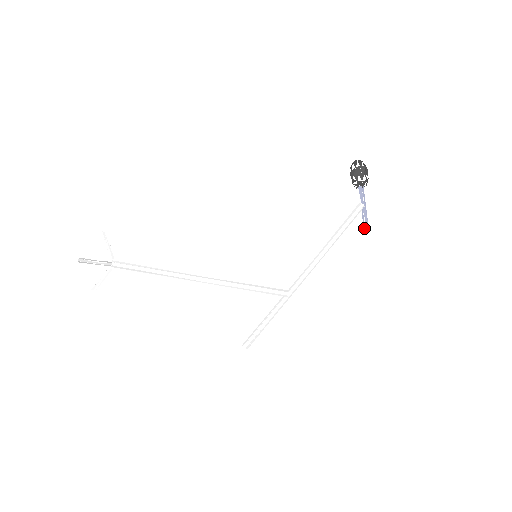
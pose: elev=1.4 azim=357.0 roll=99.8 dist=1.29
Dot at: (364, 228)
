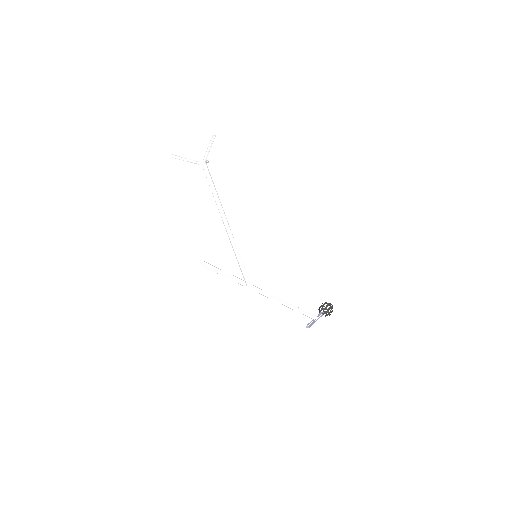
Dot at: (307, 326)
